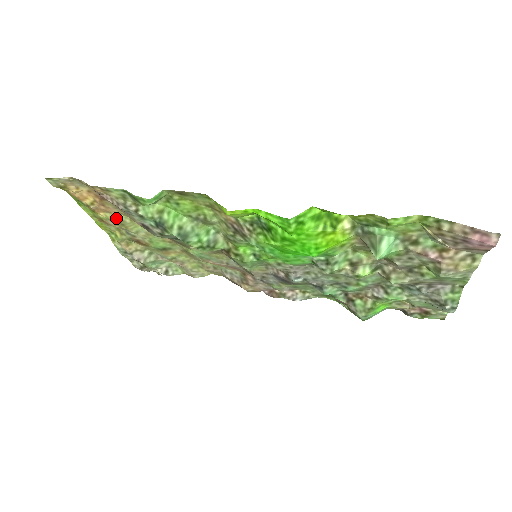
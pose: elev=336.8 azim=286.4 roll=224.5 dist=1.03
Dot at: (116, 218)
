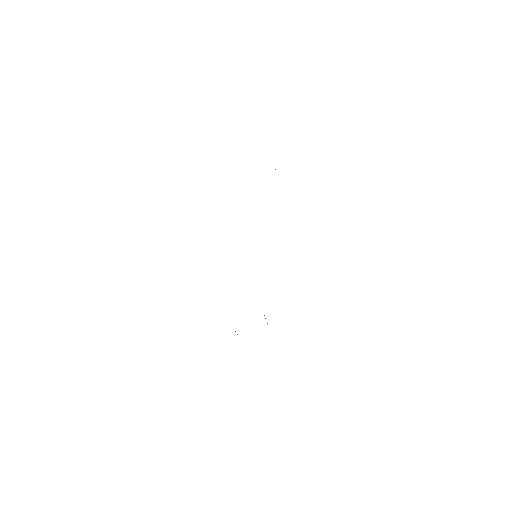
Dot at: occluded
